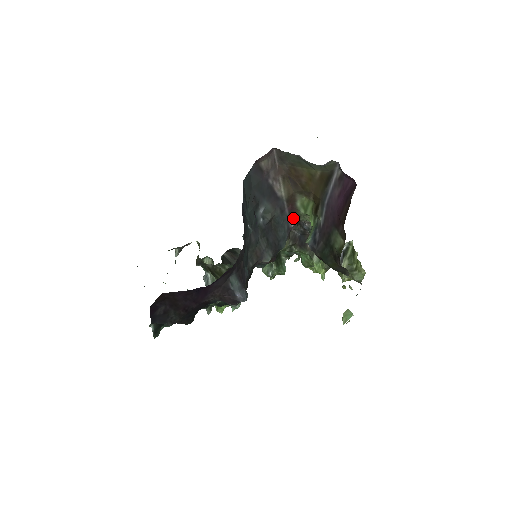
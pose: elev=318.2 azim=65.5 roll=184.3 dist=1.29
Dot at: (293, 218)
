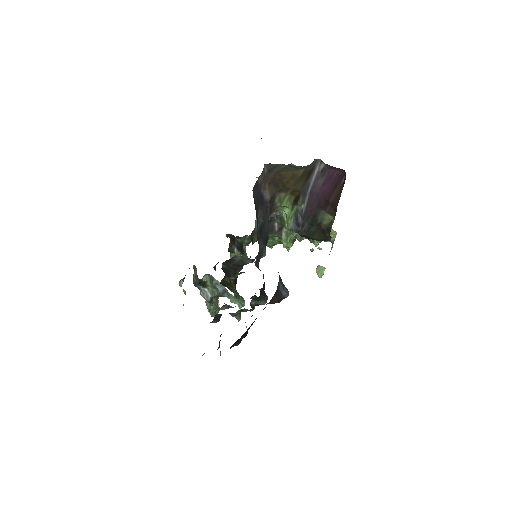
Dot at: (270, 213)
